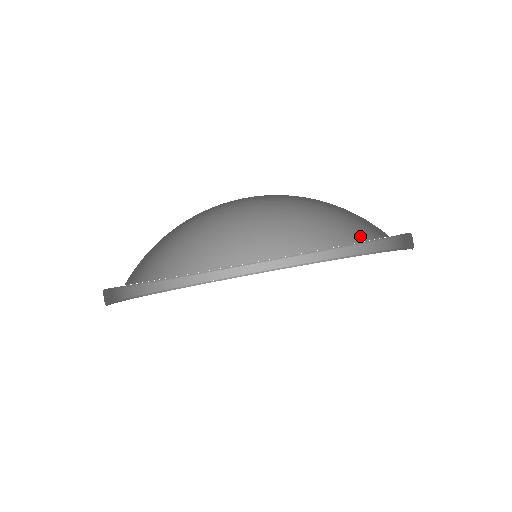
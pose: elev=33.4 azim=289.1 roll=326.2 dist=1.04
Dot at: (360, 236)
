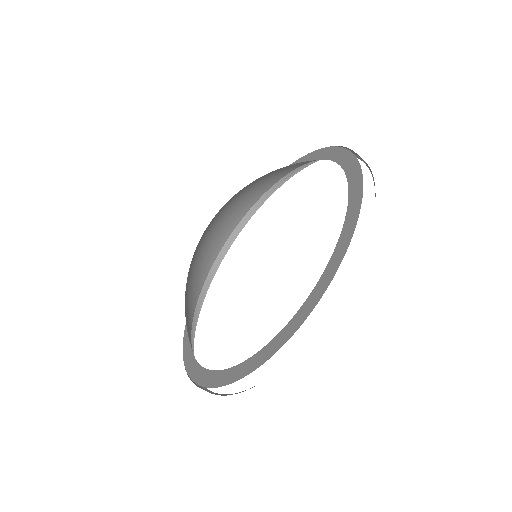
Dot at: occluded
